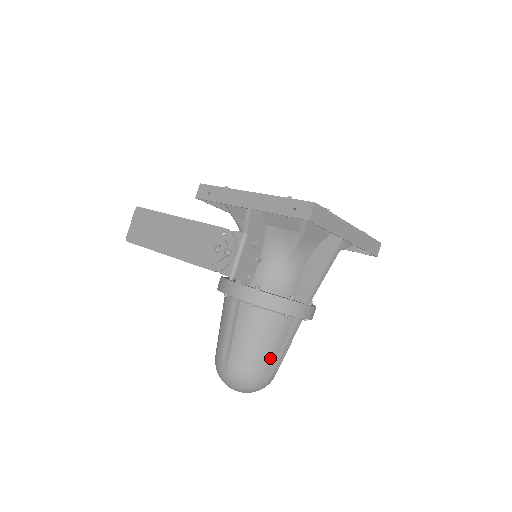
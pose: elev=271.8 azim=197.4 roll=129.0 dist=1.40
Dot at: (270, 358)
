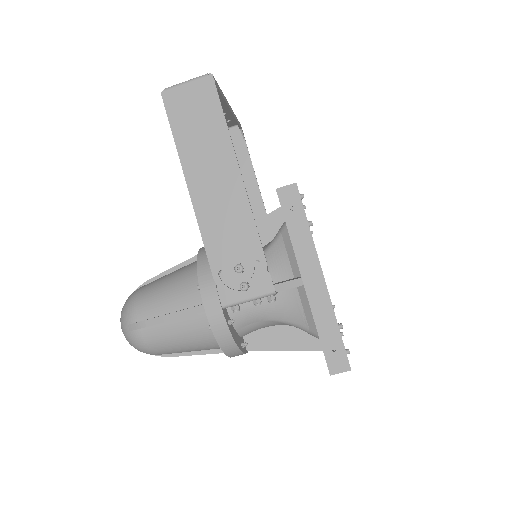
Dot at: (177, 352)
